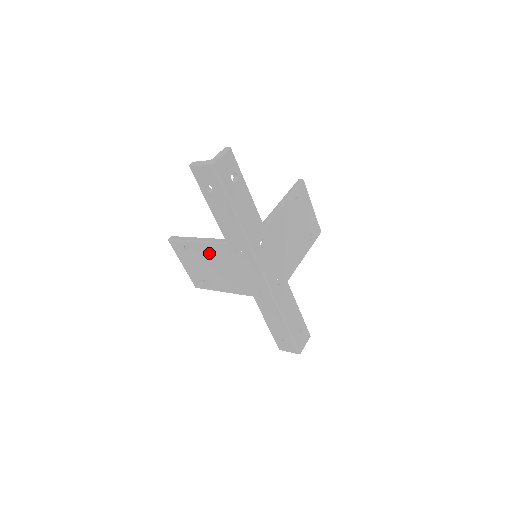
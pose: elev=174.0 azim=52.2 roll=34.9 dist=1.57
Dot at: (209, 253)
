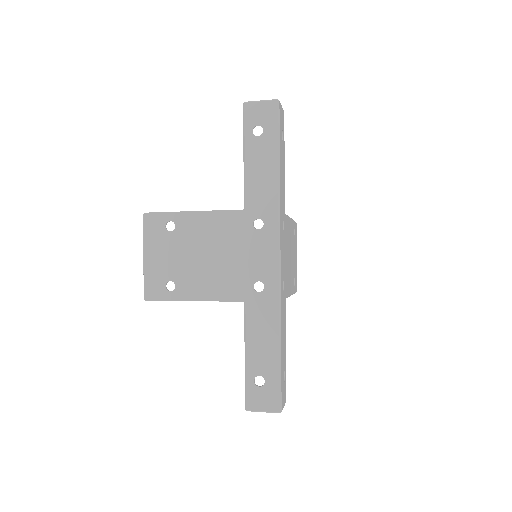
Dot at: (206, 229)
